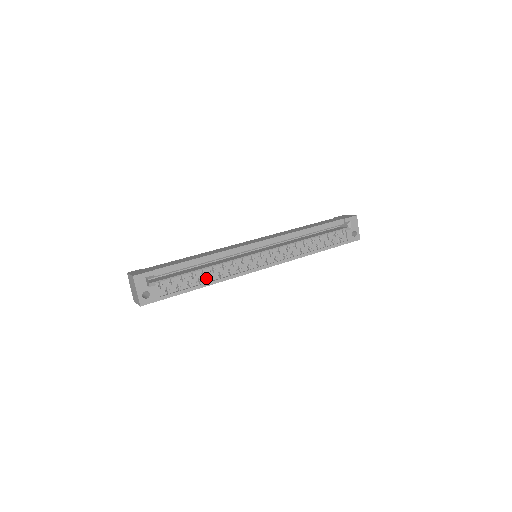
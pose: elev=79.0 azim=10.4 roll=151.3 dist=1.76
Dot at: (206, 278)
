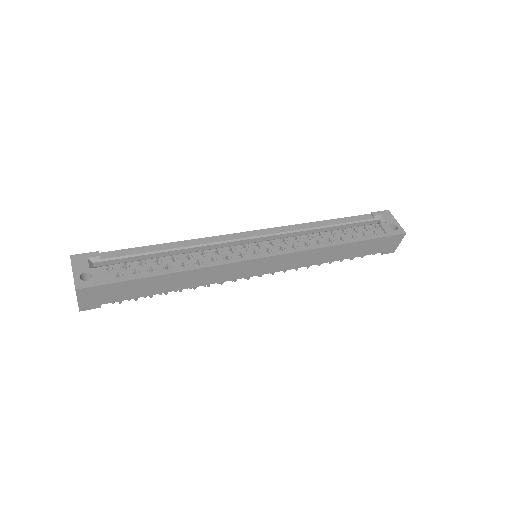
Dot at: (178, 265)
